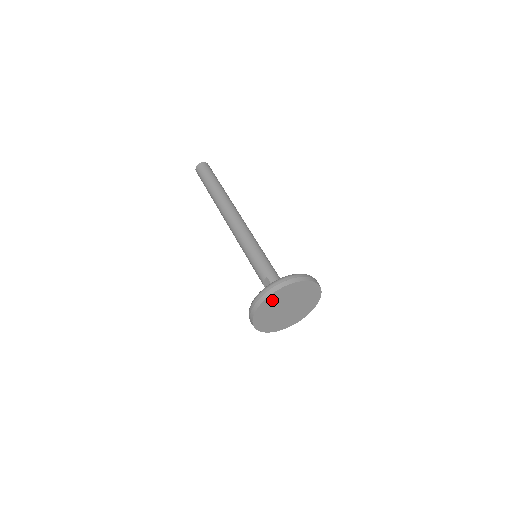
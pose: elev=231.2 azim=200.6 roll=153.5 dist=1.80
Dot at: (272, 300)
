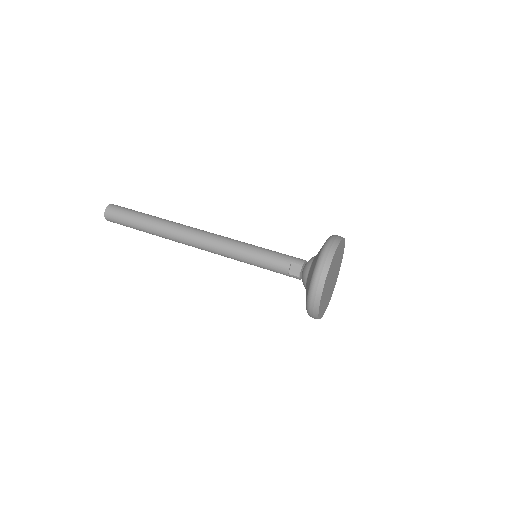
Dot at: (330, 268)
